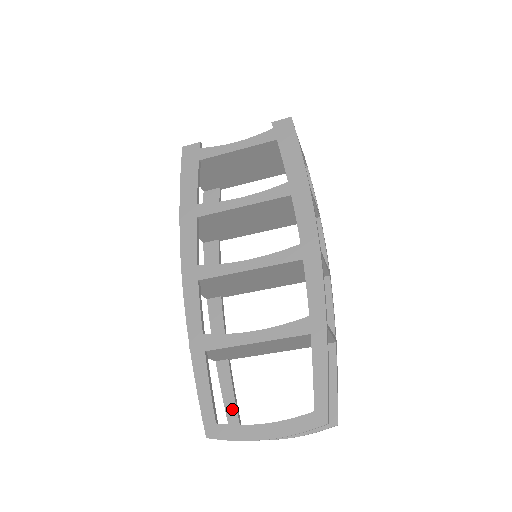
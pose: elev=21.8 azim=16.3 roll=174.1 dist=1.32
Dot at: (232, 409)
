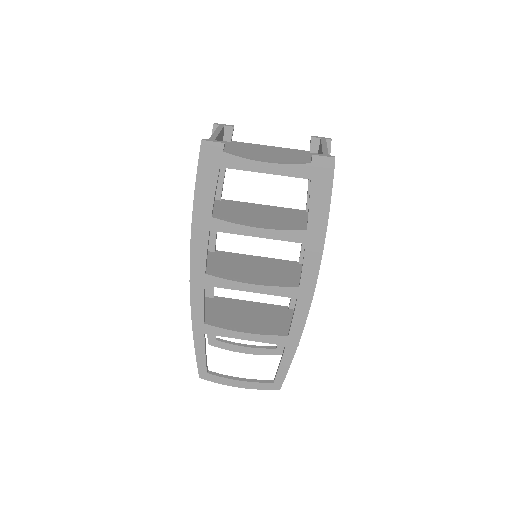
Dot at: occluded
